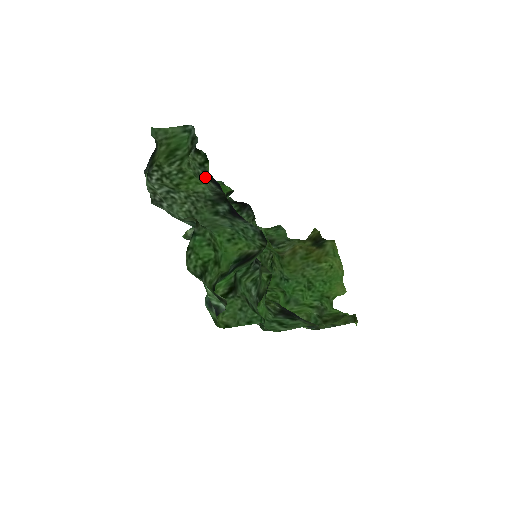
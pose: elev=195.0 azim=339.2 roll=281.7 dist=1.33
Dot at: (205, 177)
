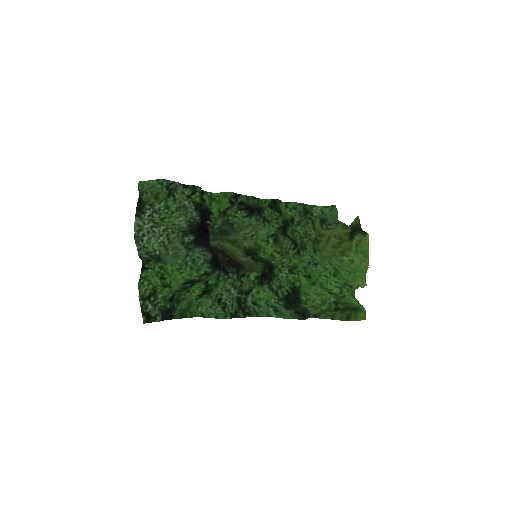
Dot at: (190, 207)
